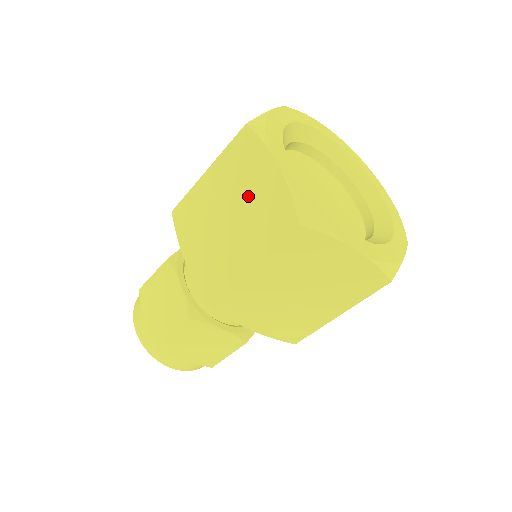
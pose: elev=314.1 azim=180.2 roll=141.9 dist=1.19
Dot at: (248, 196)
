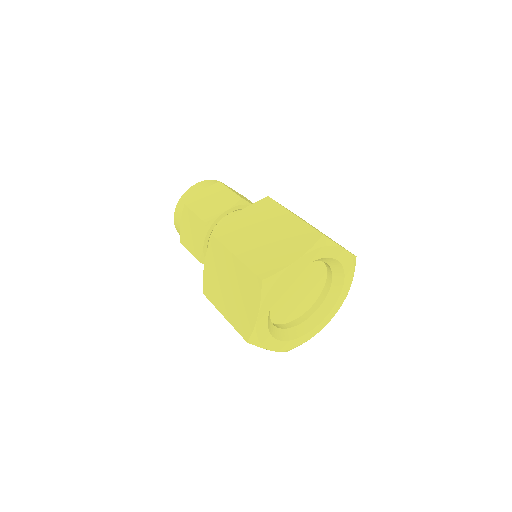
Dot at: (241, 300)
